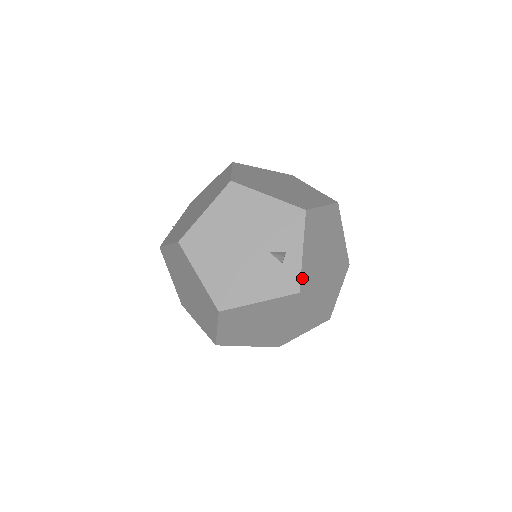
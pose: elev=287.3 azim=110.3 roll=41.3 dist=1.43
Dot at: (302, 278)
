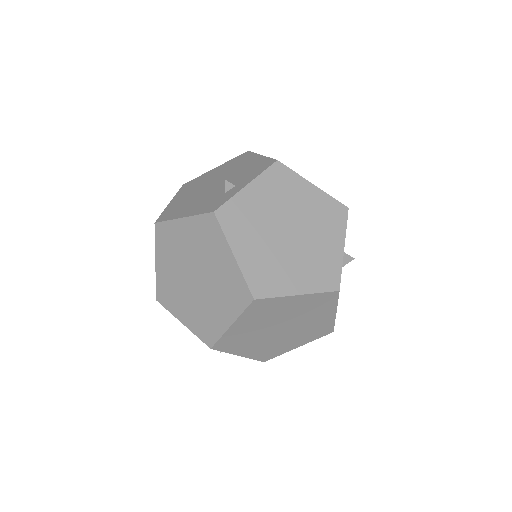
Dot at: (228, 205)
